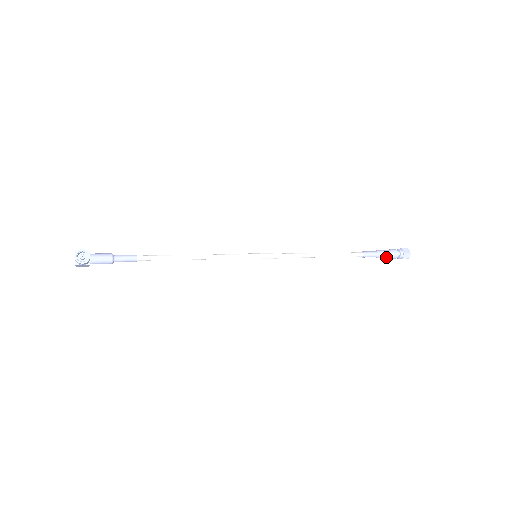
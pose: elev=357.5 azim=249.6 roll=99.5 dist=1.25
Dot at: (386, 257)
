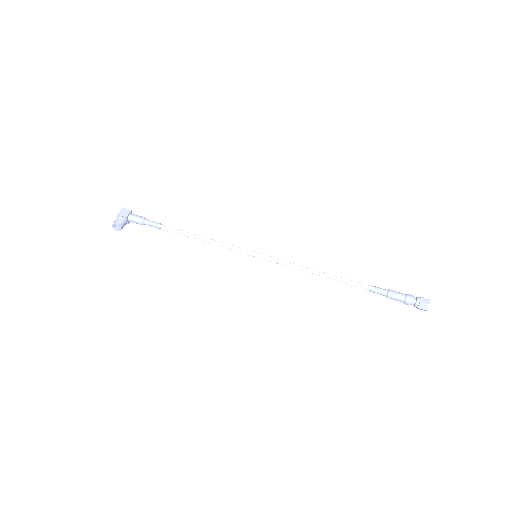
Dot at: (397, 300)
